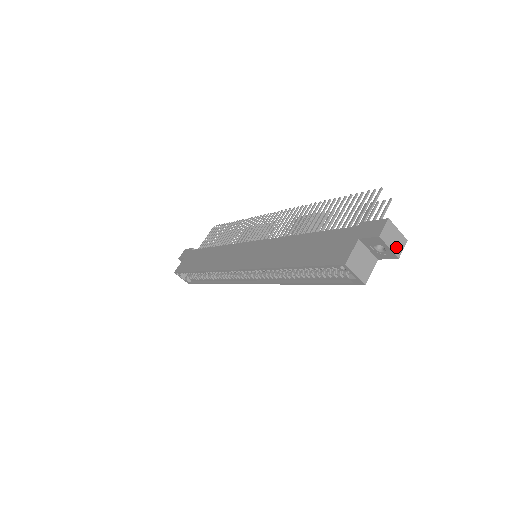
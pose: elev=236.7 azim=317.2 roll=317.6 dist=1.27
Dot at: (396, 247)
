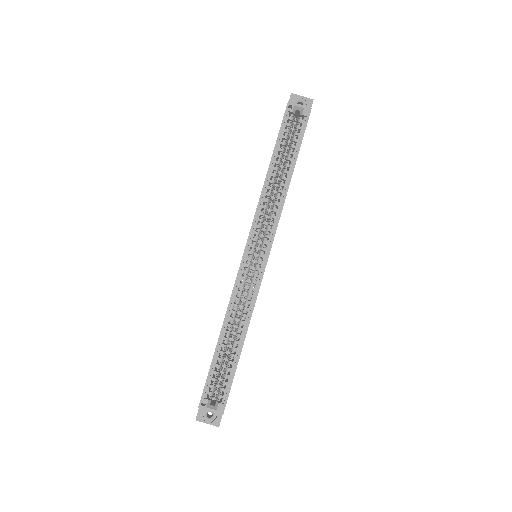
Dot at: (307, 100)
